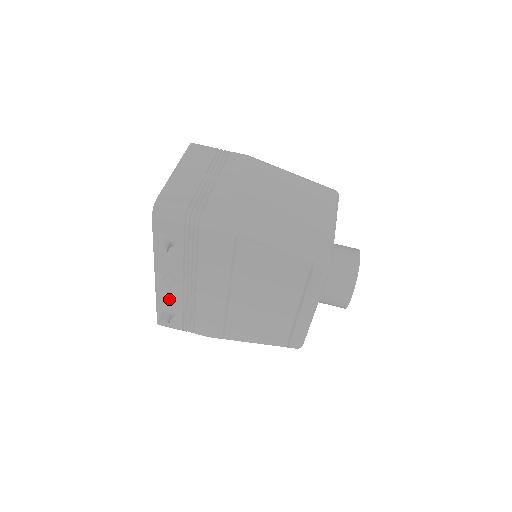
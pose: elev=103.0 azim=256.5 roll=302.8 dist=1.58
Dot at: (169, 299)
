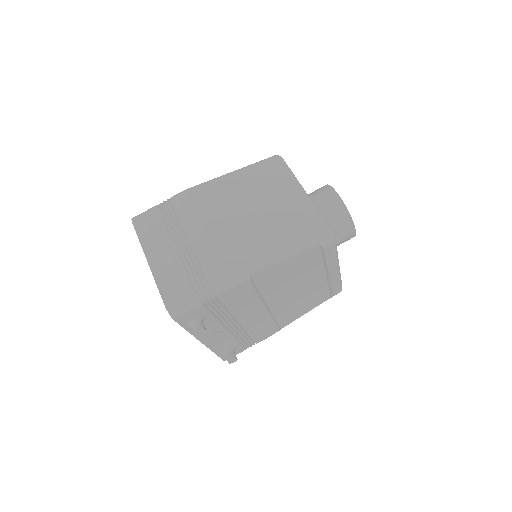
Dot at: (223, 345)
